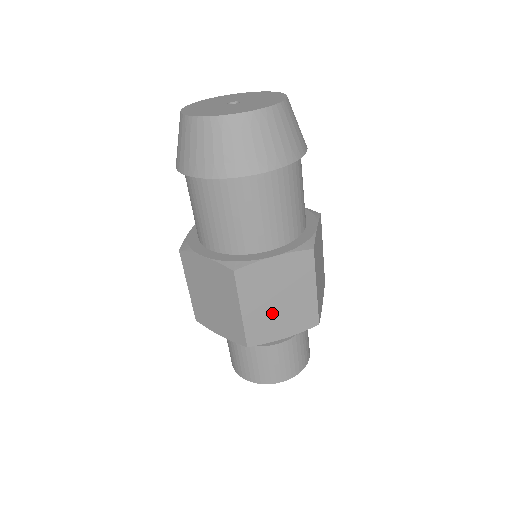
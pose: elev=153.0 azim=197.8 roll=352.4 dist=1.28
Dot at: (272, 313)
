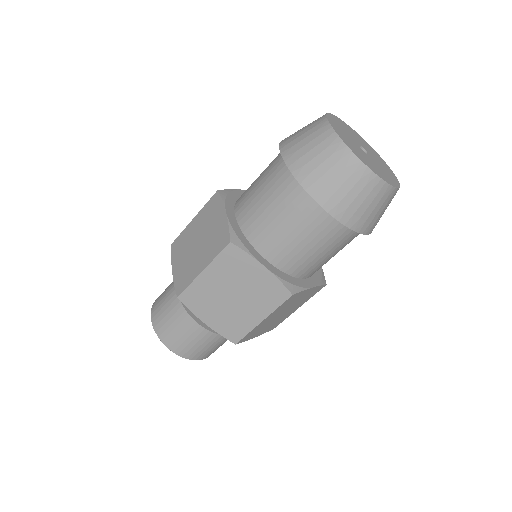
Dot at: (218, 298)
